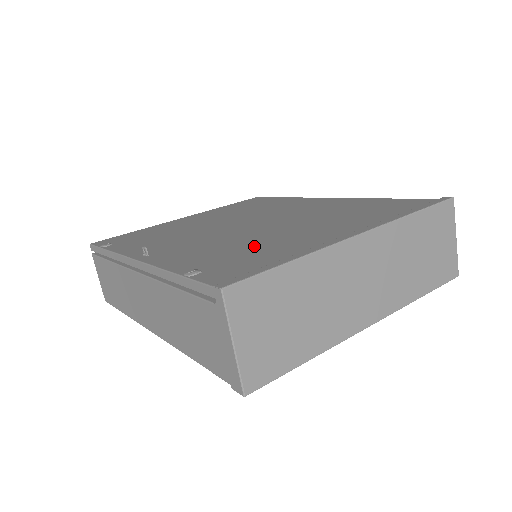
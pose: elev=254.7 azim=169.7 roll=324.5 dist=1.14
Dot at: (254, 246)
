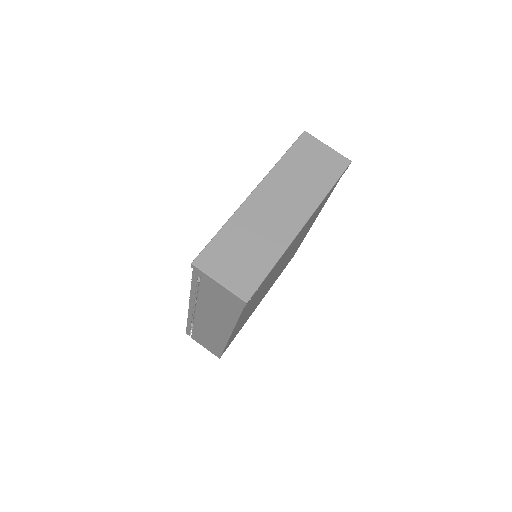
Dot at: occluded
